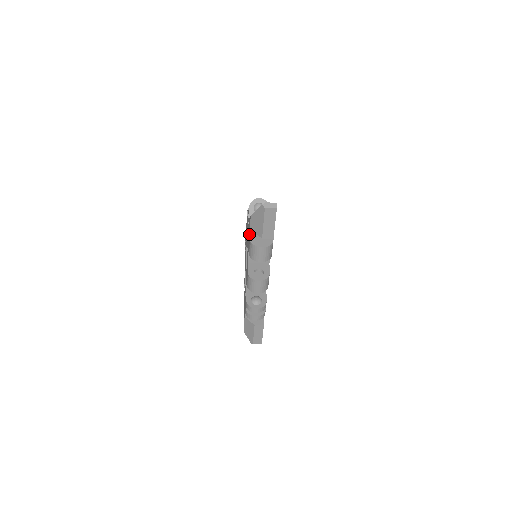
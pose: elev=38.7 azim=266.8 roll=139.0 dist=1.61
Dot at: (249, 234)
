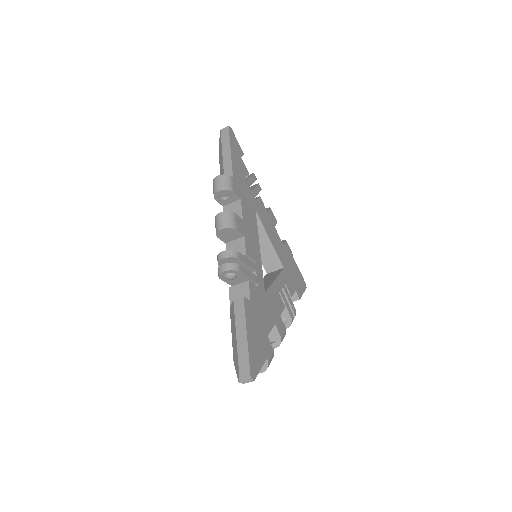
Dot at: occluded
